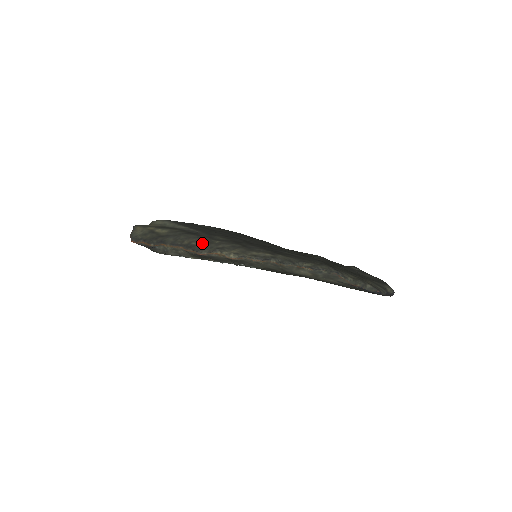
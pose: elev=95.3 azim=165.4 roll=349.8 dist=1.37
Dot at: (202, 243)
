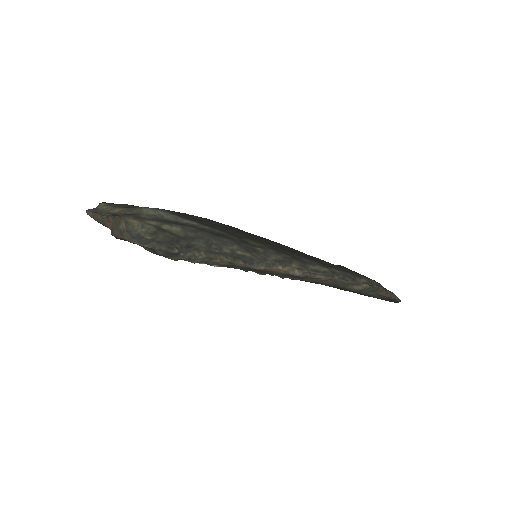
Dot at: (251, 253)
